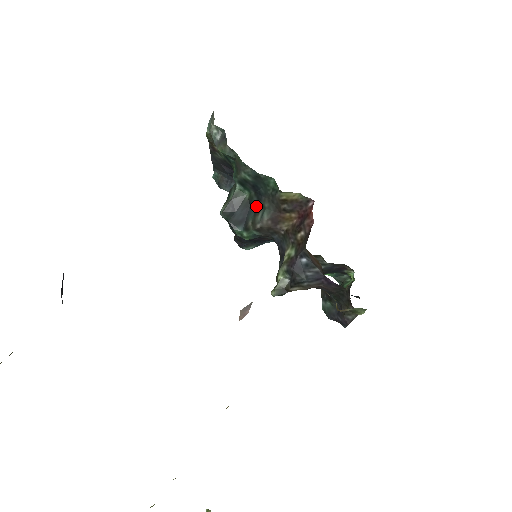
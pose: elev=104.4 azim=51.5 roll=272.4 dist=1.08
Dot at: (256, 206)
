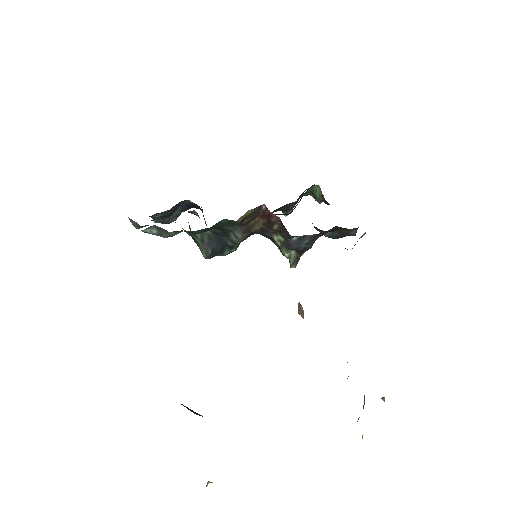
Dot at: (223, 233)
